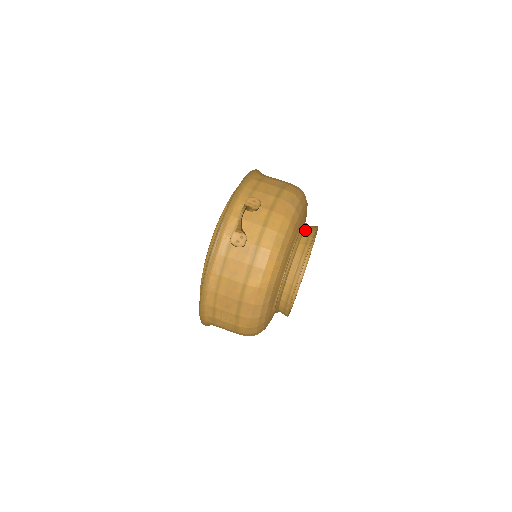
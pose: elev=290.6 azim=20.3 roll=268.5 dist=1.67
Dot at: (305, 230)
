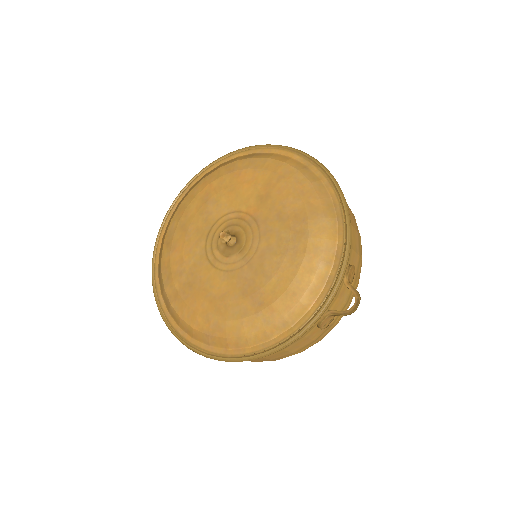
Dot at: occluded
